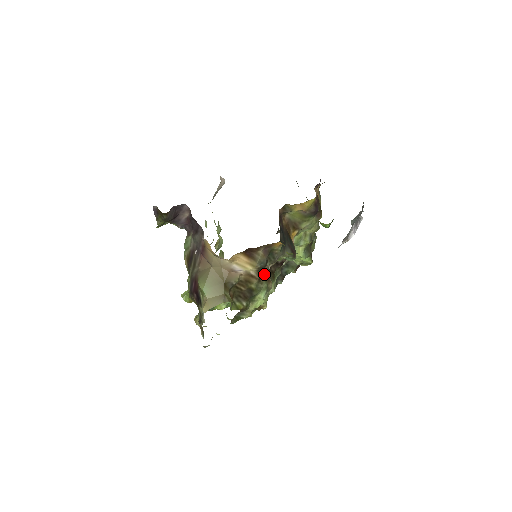
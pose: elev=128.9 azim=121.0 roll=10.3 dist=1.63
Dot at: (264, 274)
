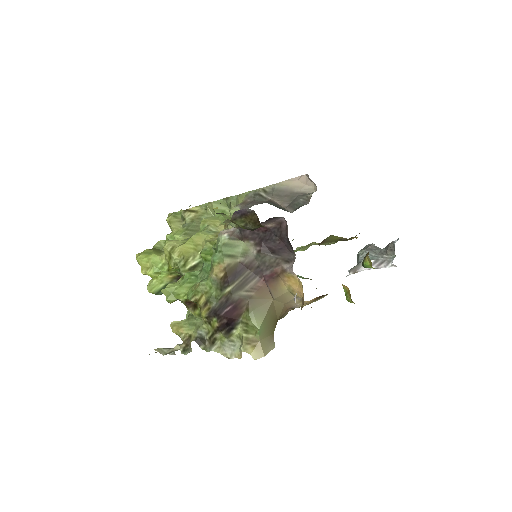
Dot at: occluded
